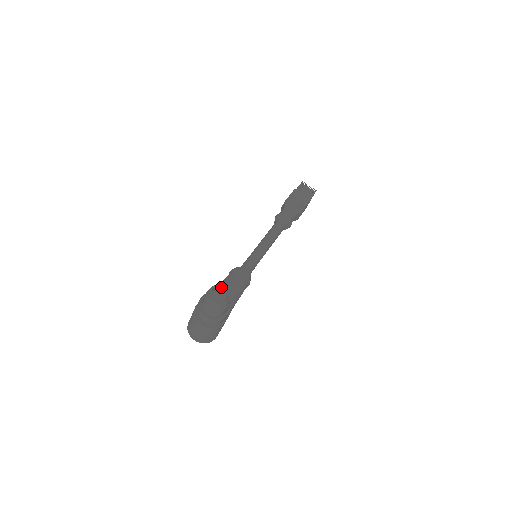
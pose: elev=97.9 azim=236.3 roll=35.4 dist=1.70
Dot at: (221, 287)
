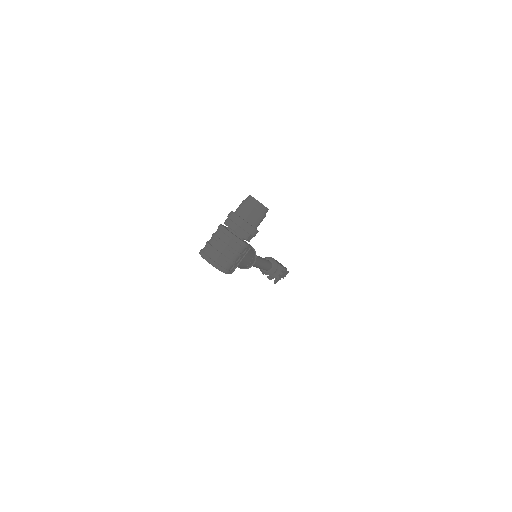
Dot at: occluded
